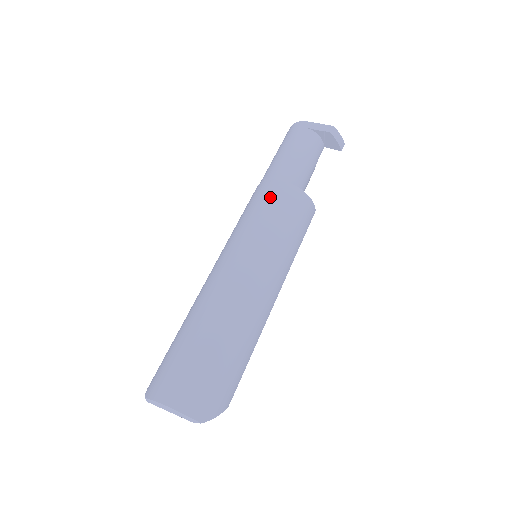
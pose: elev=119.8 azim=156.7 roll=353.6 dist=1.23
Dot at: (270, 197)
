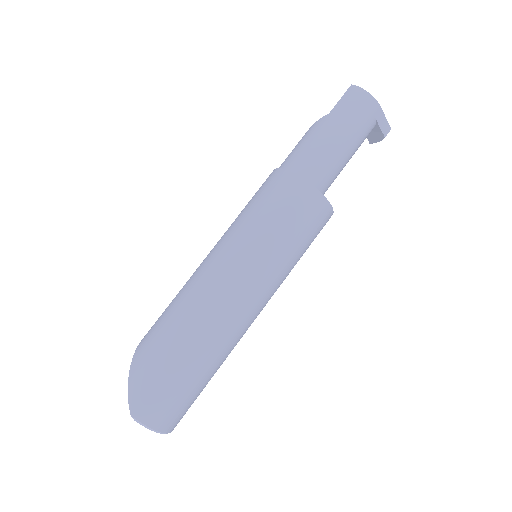
Dot at: (312, 221)
